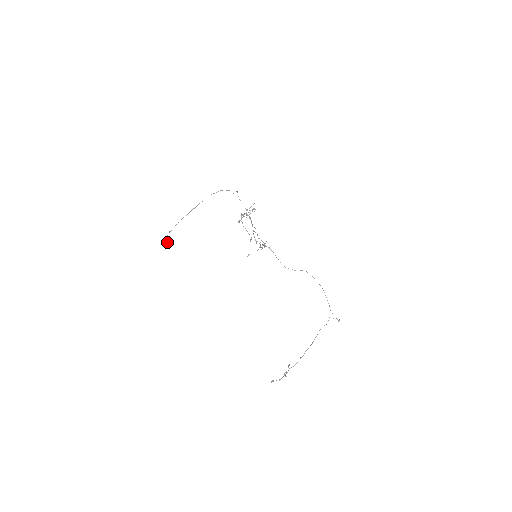
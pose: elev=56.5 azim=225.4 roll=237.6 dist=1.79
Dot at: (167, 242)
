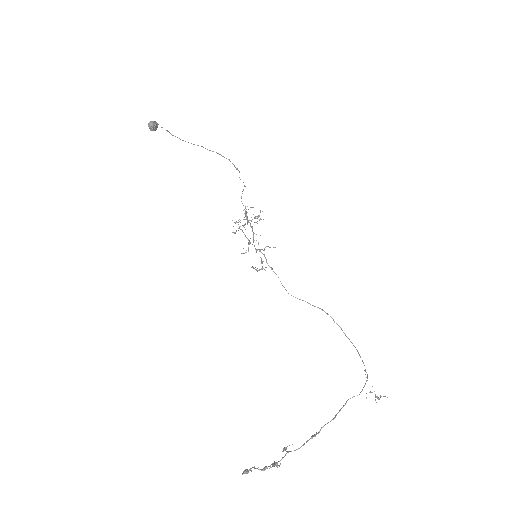
Dot at: (151, 121)
